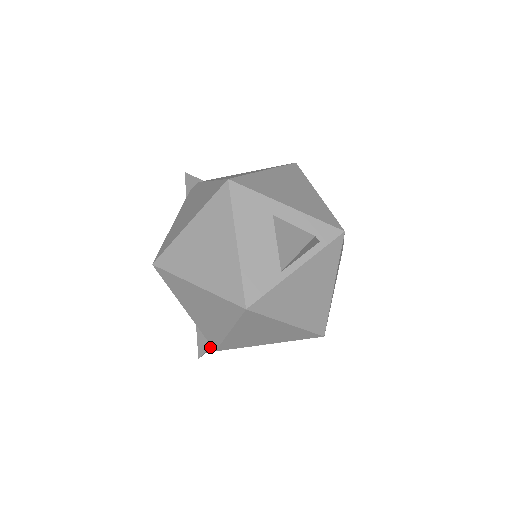
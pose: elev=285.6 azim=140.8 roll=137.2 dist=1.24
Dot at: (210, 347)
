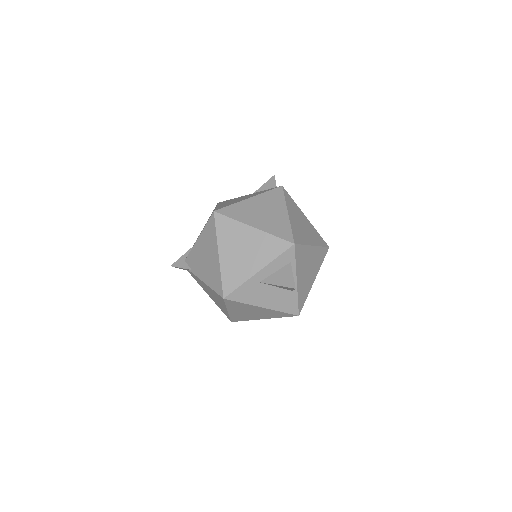
Dot at: occluded
